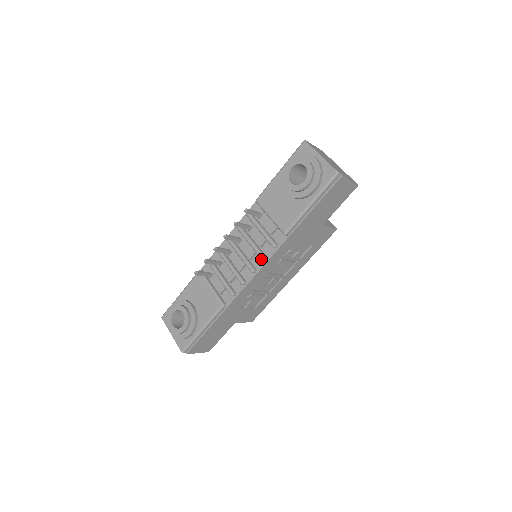
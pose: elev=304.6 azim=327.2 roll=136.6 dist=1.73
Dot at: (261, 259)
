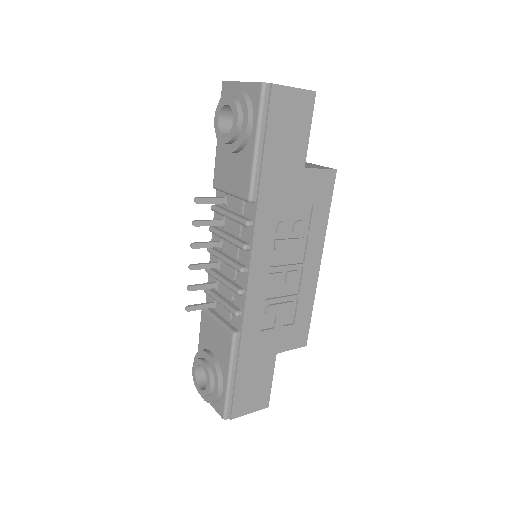
Dot at: occluded
